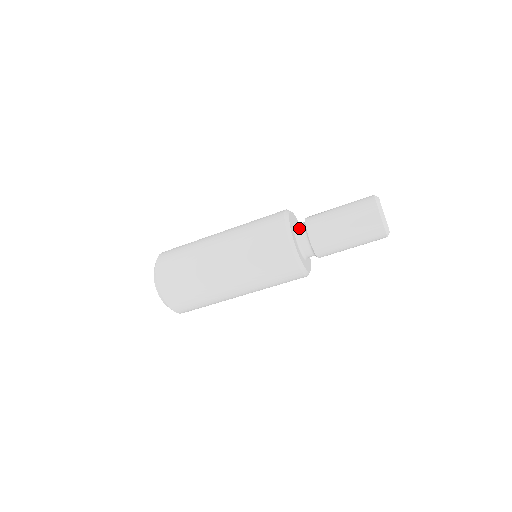
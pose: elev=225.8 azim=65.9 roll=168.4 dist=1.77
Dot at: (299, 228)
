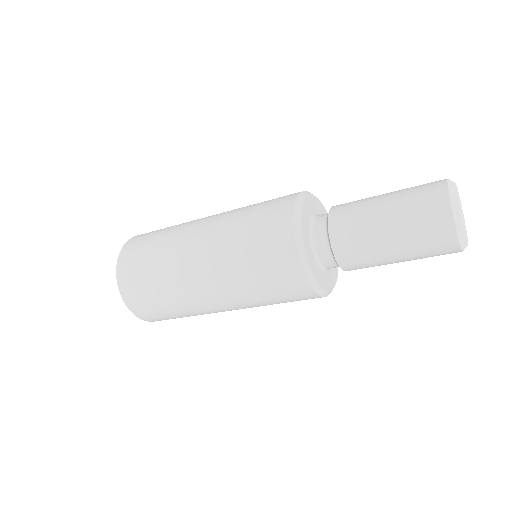
Dot at: (319, 239)
